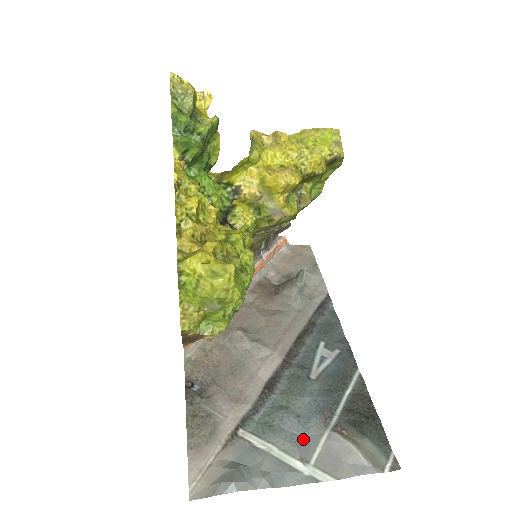
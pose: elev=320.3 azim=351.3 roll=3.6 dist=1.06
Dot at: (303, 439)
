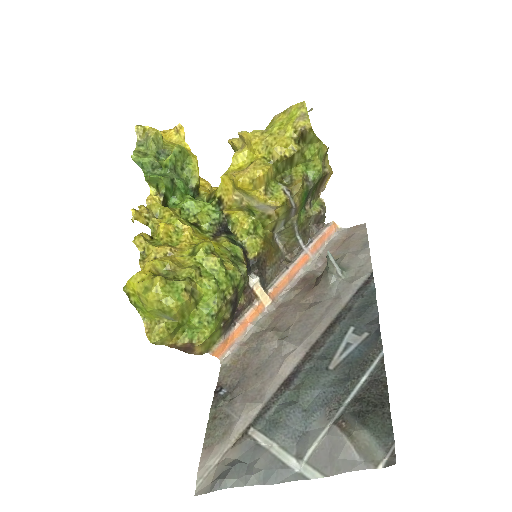
Dot at: (304, 434)
